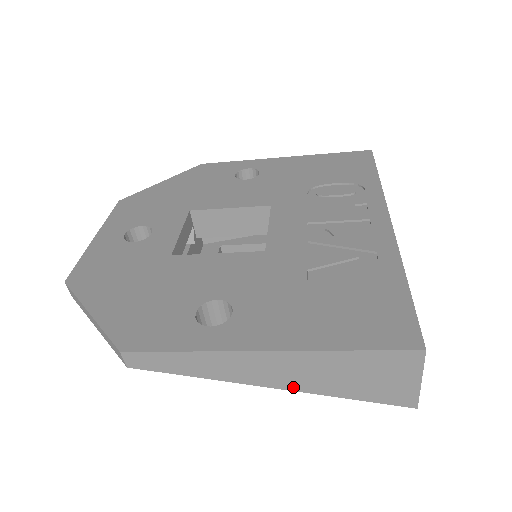
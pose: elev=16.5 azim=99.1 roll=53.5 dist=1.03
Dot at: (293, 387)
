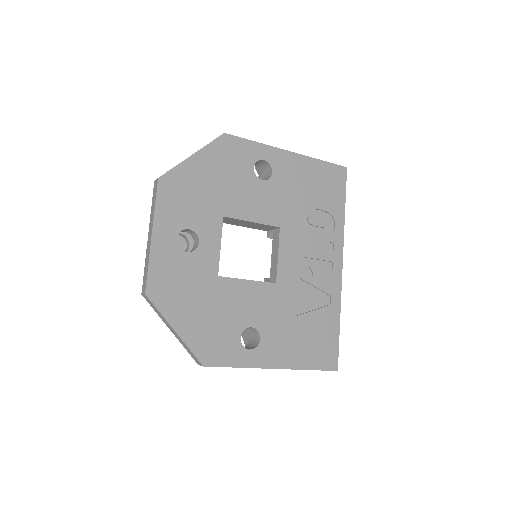
Dot at: occluded
